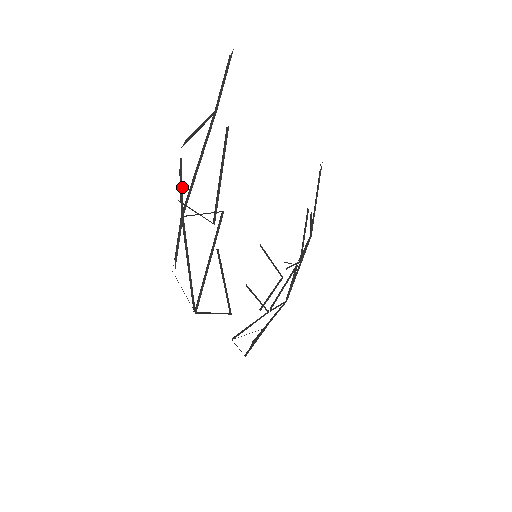
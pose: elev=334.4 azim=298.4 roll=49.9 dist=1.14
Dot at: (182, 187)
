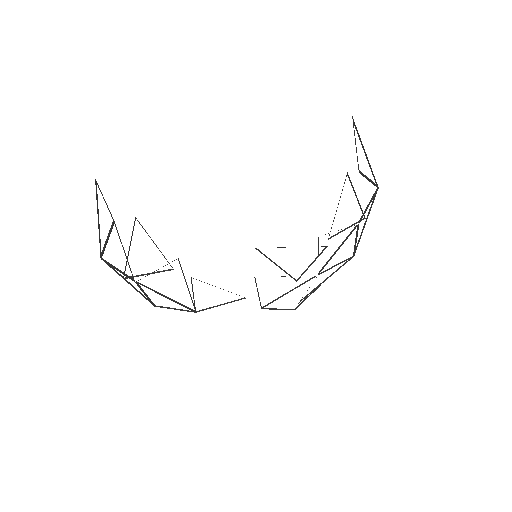
Dot at: (121, 272)
